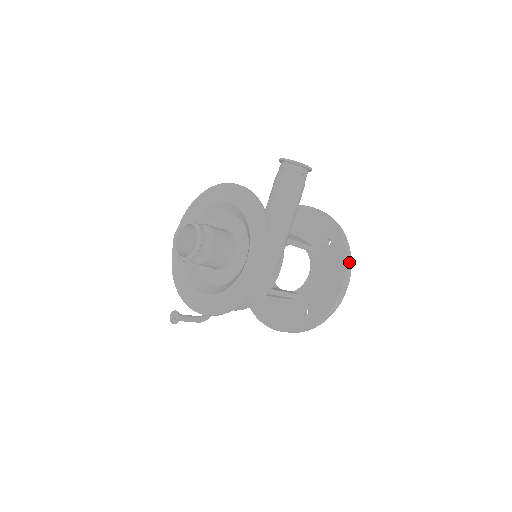
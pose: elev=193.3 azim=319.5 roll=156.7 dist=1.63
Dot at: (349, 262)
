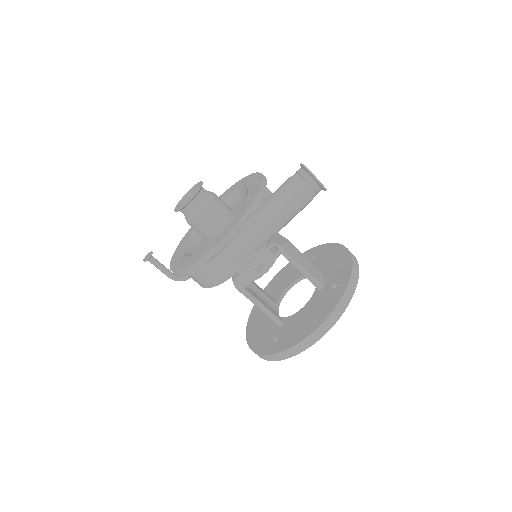
Dot at: (337, 314)
